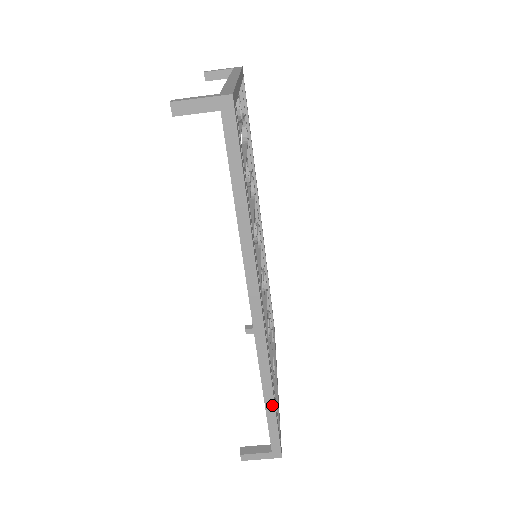
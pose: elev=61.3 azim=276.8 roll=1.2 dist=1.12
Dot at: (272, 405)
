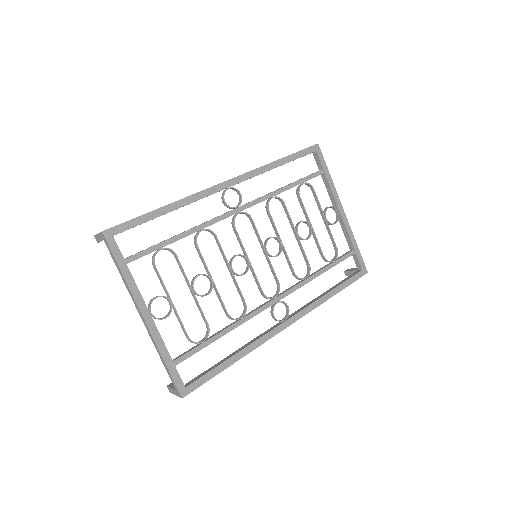
Dot at: (336, 293)
